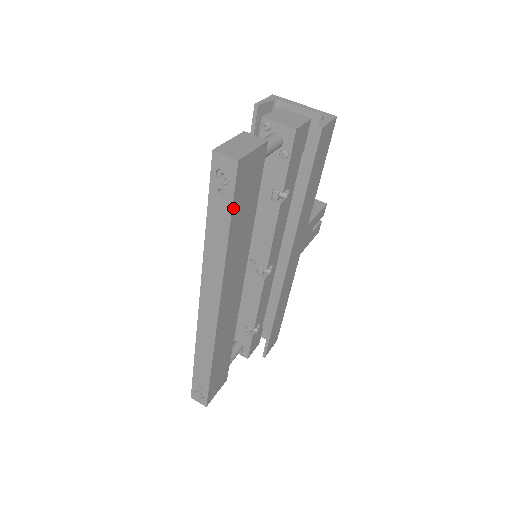
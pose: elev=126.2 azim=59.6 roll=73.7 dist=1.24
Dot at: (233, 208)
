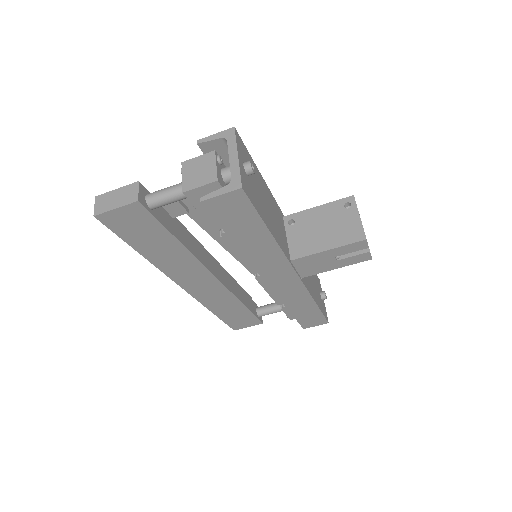
Dot at: (124, 238)
